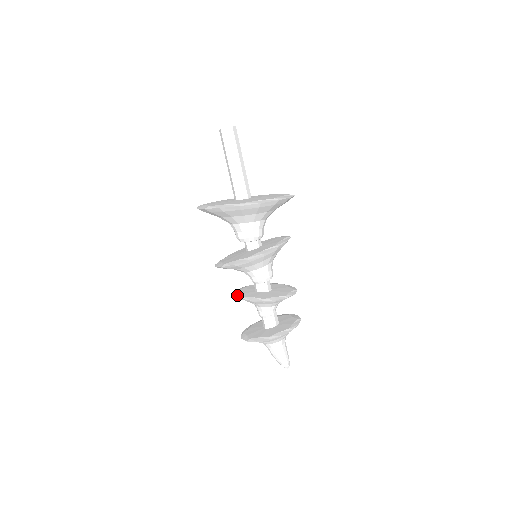
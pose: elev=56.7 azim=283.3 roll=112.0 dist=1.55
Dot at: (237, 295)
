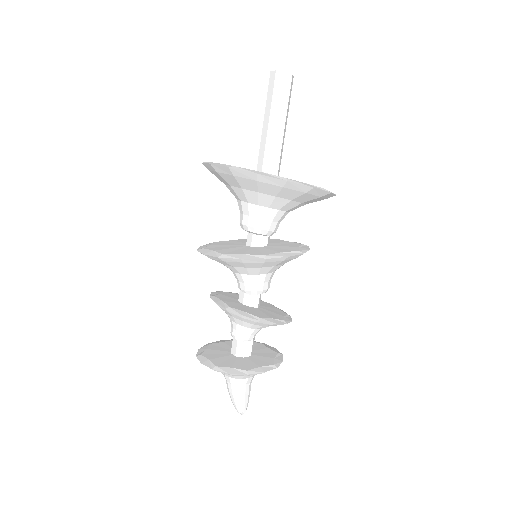
Dot at: (217, 301)
